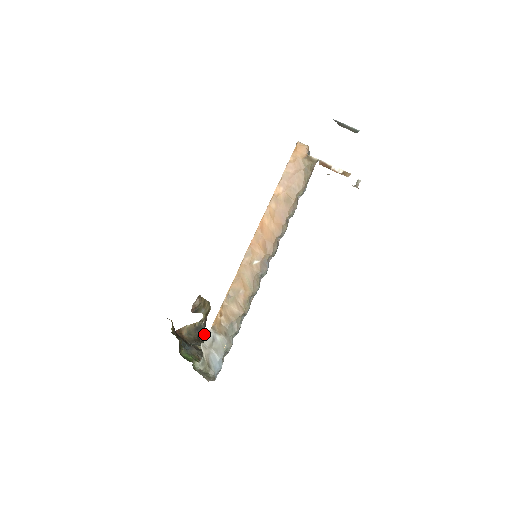
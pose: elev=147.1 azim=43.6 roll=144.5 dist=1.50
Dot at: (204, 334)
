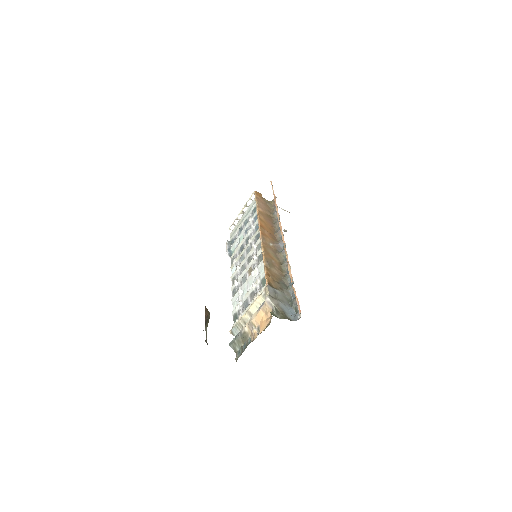
Dot at: occluded
